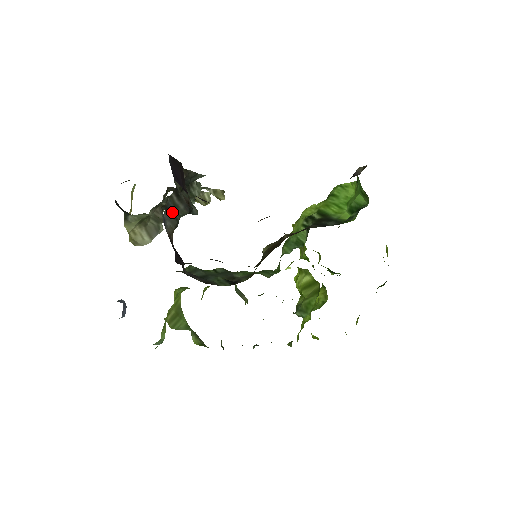
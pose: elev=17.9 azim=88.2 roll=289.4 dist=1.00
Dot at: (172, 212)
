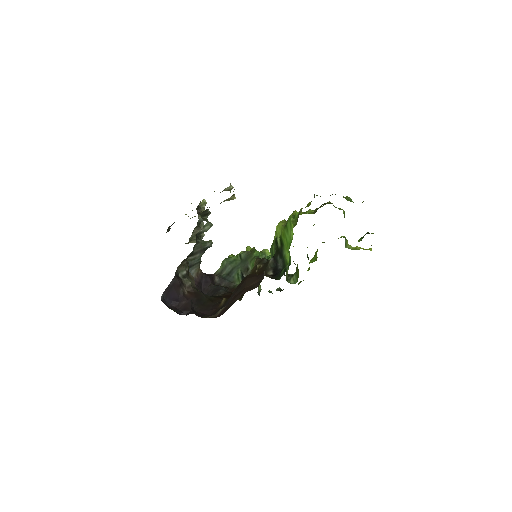
Dot at: (193, 264)
